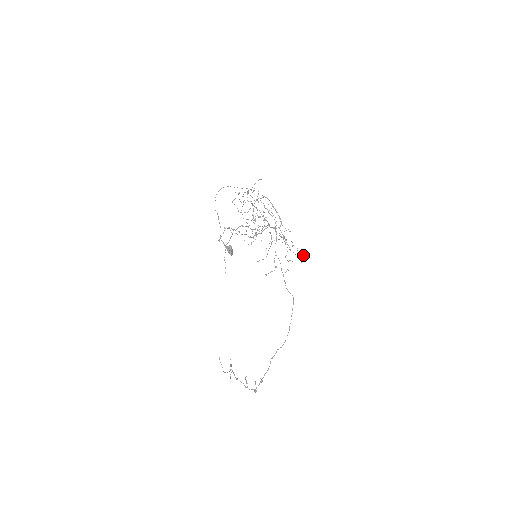
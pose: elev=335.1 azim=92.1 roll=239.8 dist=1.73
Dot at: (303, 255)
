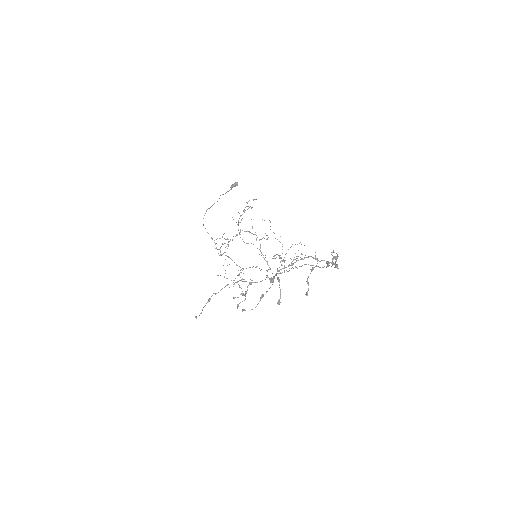
Dot at: occluded
